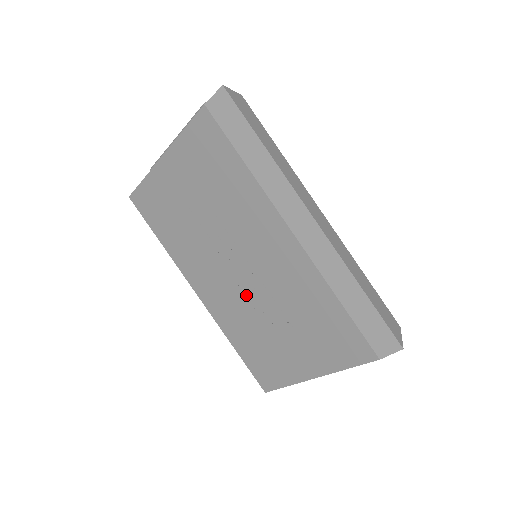
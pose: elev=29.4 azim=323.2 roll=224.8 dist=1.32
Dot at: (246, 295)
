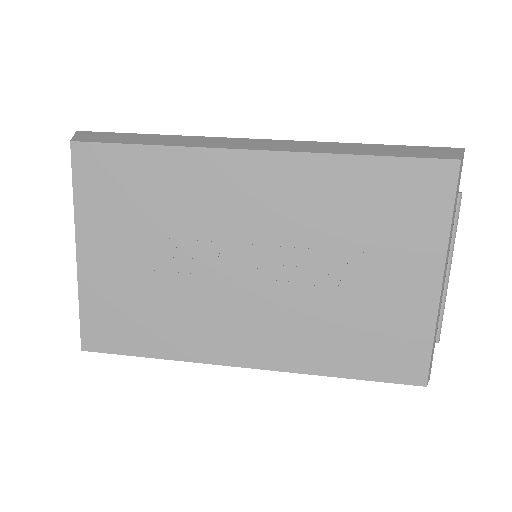
Dot at: (286, 287)
